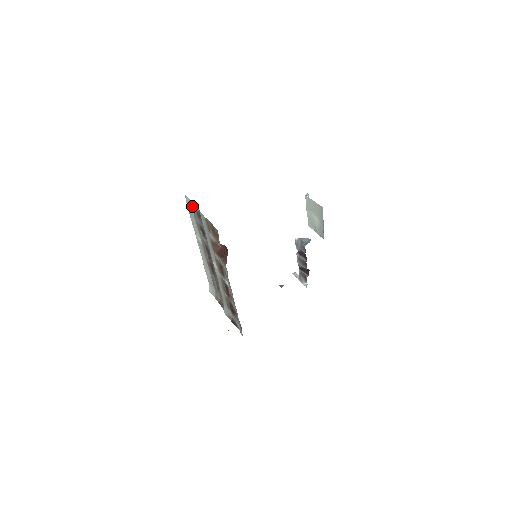
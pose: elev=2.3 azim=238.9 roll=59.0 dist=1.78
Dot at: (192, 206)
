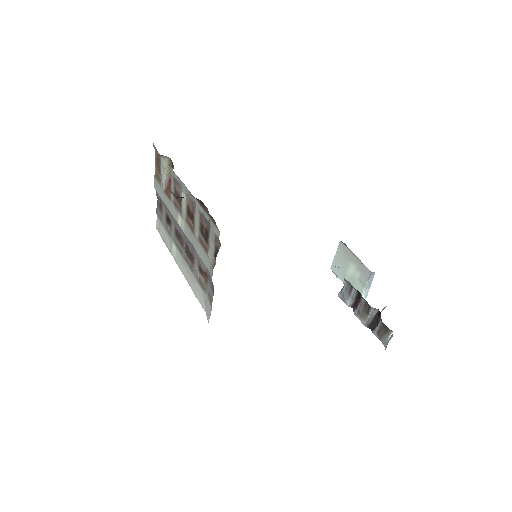
Dot at: (158, 217)
